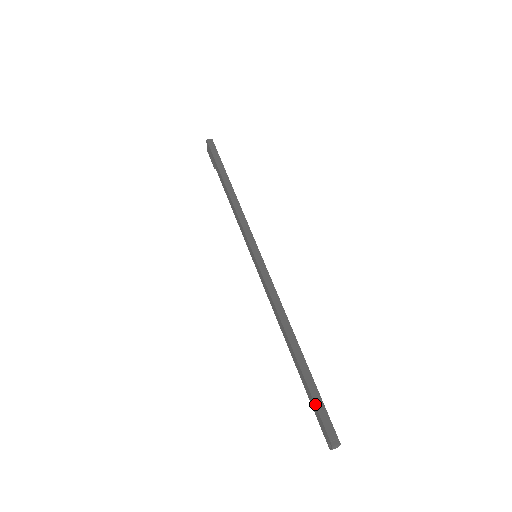
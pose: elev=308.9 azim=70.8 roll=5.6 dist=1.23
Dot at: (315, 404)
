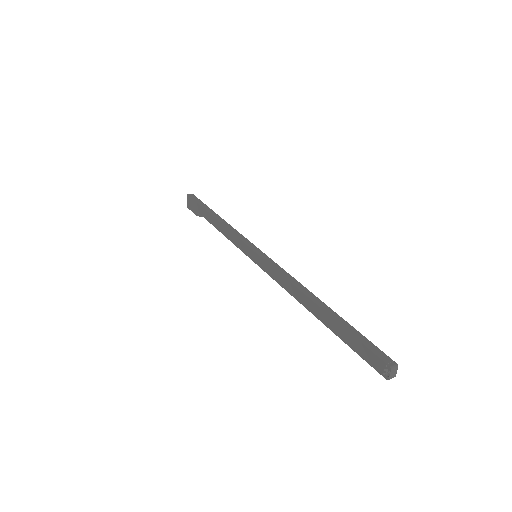
Dot at: (357, 339)
